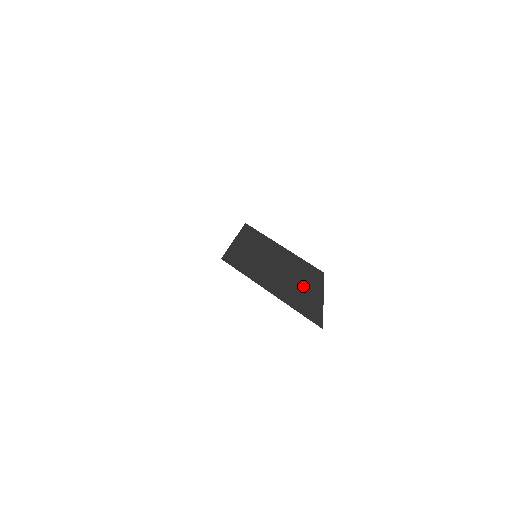
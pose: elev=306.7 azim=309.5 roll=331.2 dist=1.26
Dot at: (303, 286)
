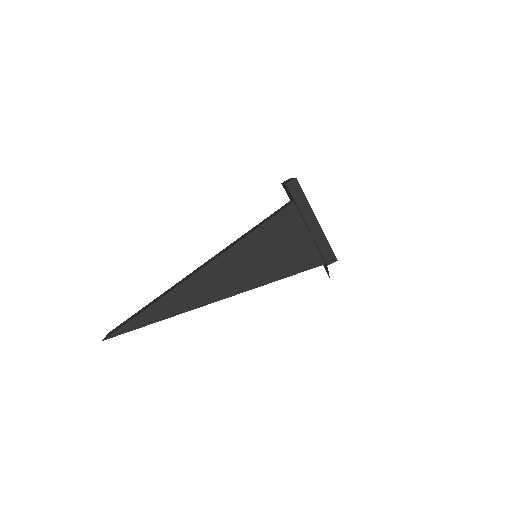
Dot at: occluded
